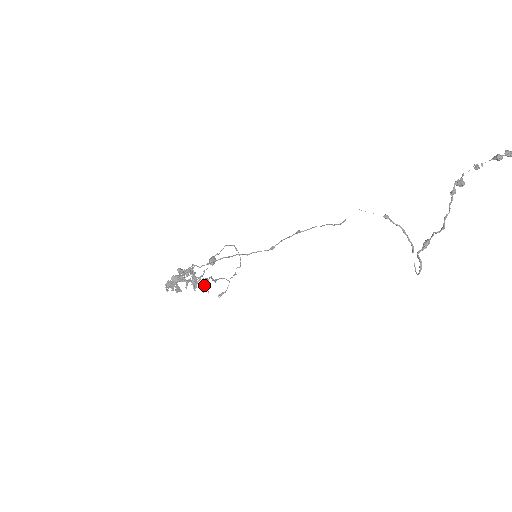
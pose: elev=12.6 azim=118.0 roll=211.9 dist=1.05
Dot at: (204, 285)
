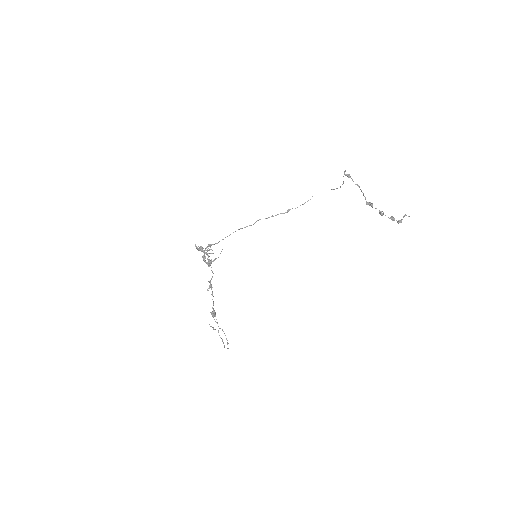
Dot at: (210, 284)
